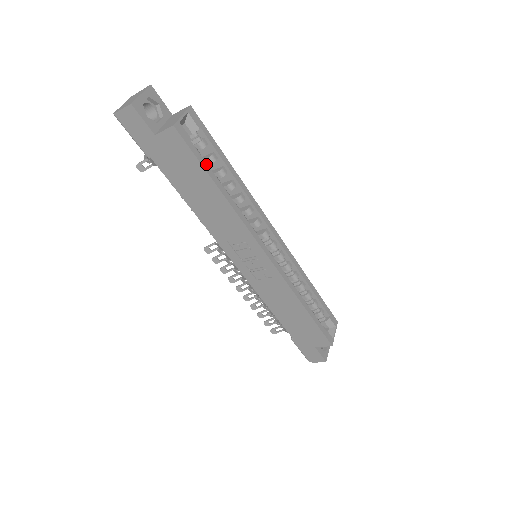
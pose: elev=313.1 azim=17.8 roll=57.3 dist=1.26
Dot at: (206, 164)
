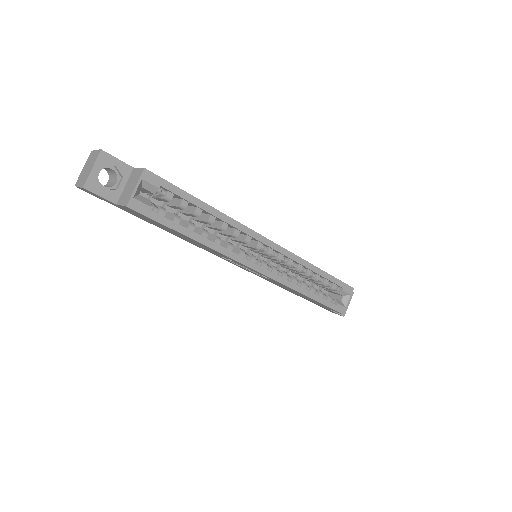
Dot at: (173, 222)
